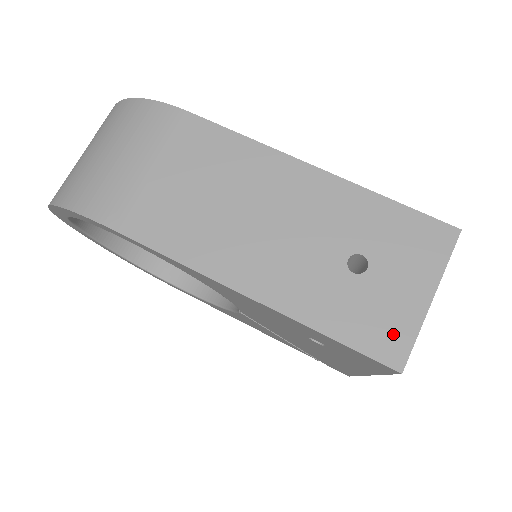
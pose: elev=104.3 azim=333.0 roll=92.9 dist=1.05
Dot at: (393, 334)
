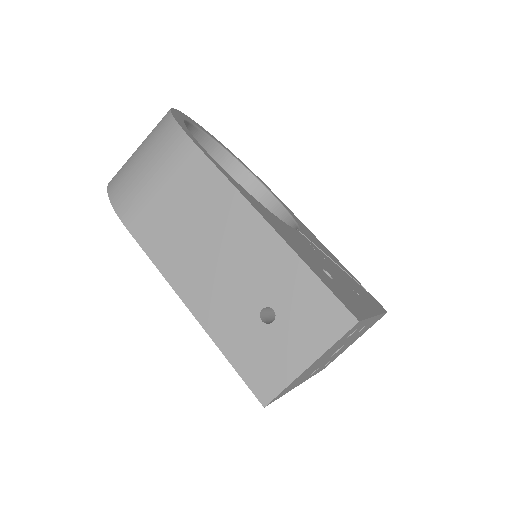
Dot at: (270, 378)
